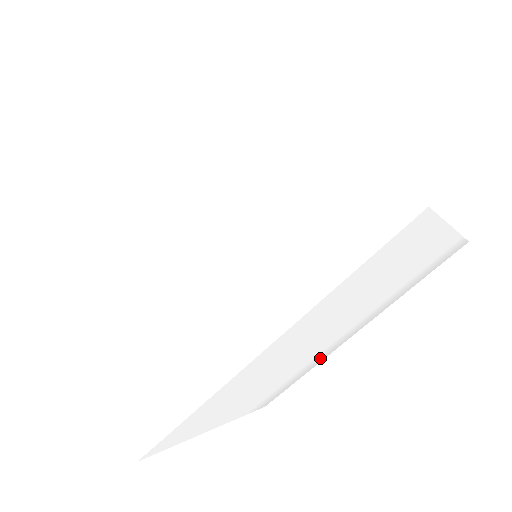
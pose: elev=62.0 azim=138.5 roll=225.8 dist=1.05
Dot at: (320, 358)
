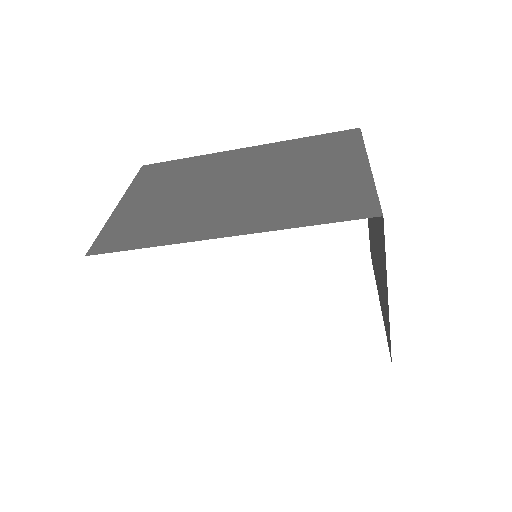
Dot at: occluded
